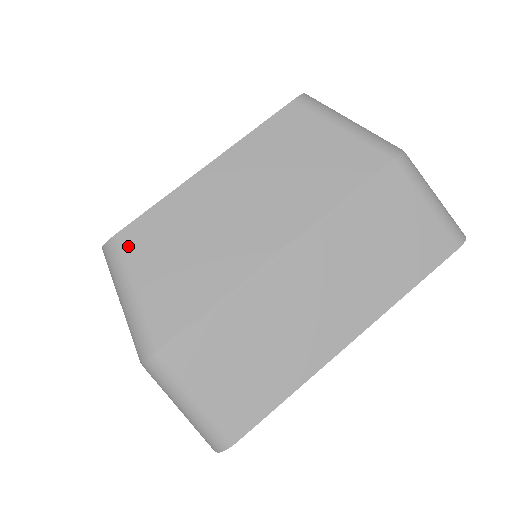
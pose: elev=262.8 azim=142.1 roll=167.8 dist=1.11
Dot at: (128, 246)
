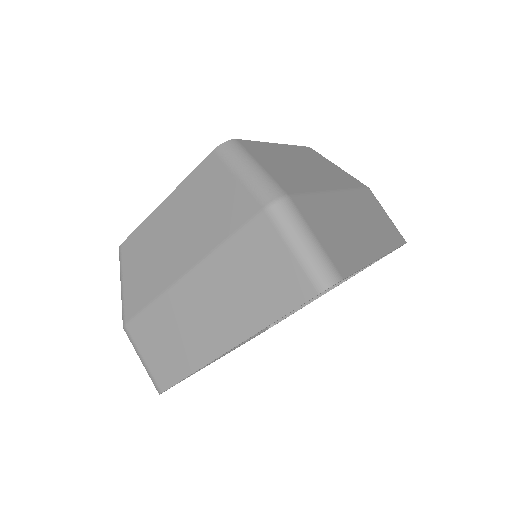
Dot at: (245, 147)
